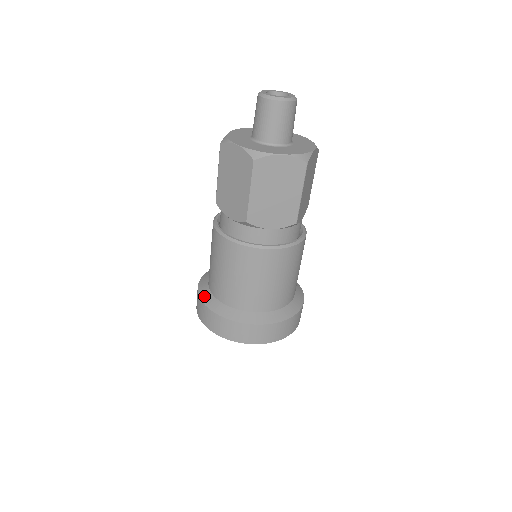
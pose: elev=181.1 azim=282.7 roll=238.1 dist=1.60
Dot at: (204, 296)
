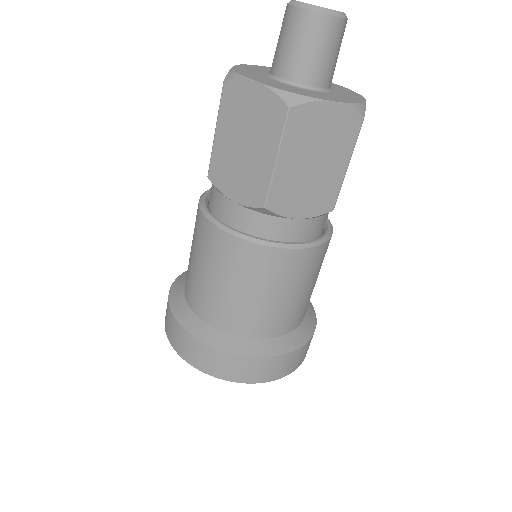
Dot at: (181, 315)
